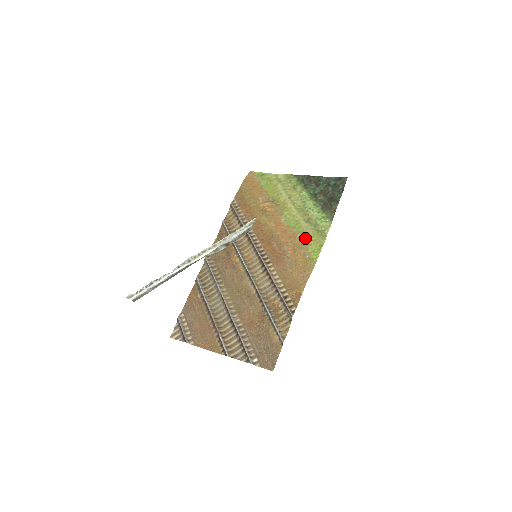
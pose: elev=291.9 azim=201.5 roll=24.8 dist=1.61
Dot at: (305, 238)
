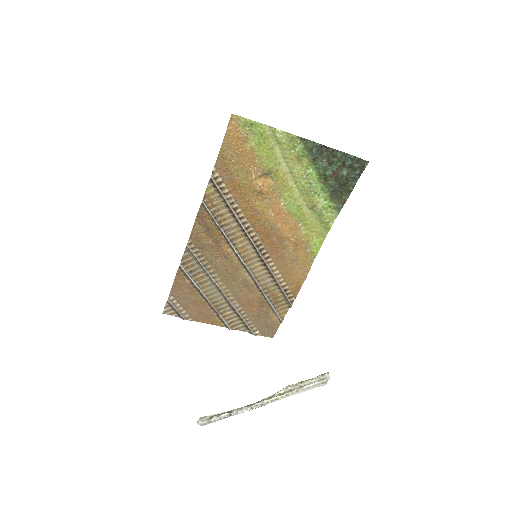
Dot at: (307, 228)
